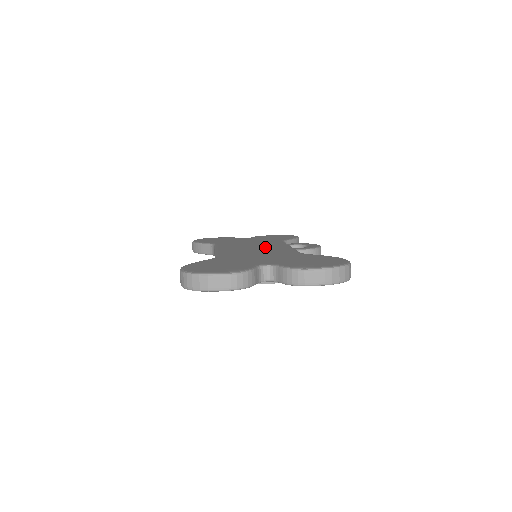
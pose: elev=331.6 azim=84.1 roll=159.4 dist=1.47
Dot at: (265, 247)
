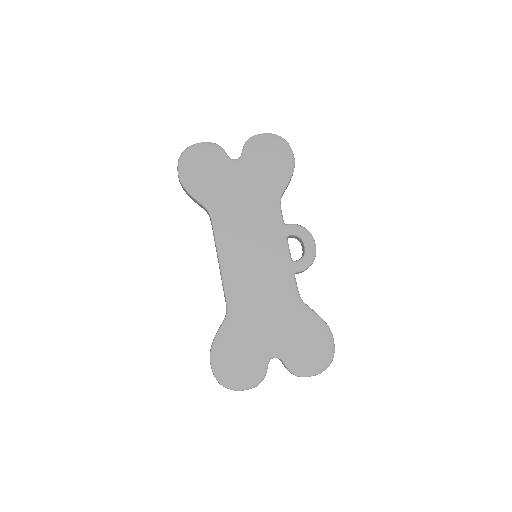
Dot at: (265, 253)
